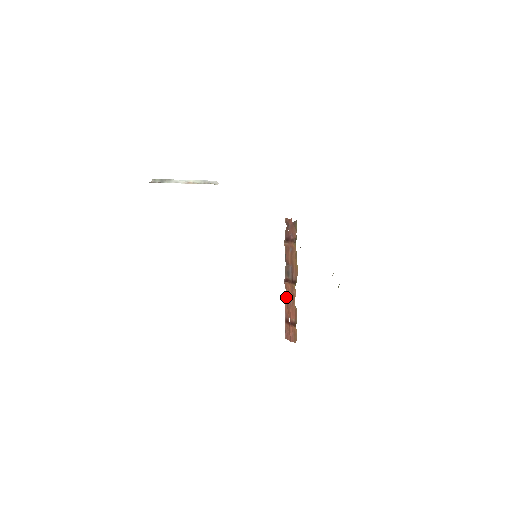
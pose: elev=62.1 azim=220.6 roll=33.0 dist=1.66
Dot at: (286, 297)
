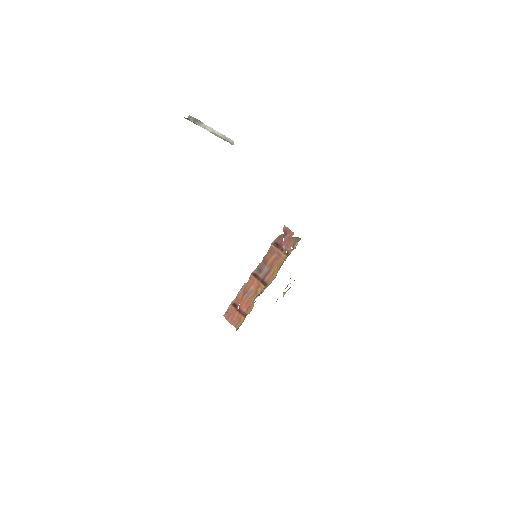
Dot at: (246, 287)
